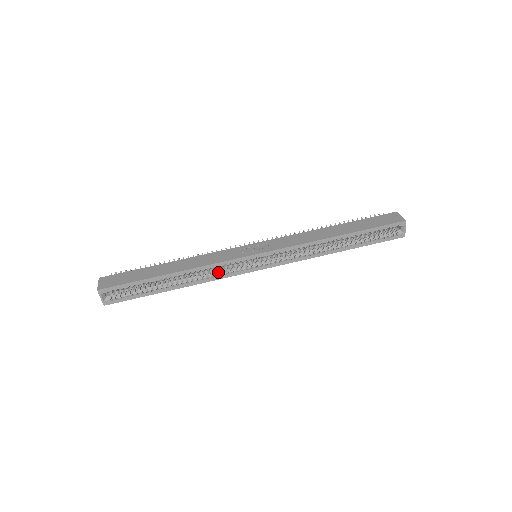
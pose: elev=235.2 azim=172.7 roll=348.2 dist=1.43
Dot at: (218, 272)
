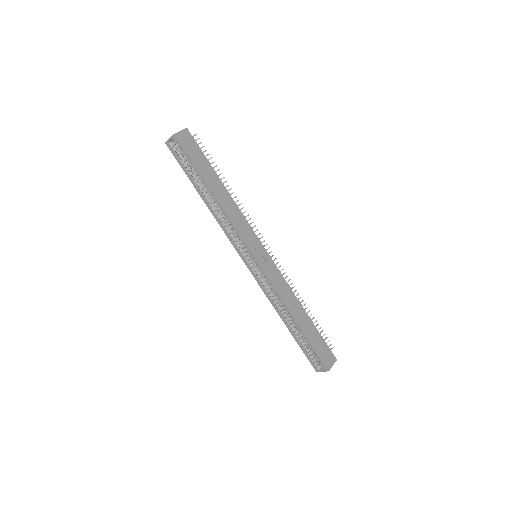
Dot at: (230, 230)
